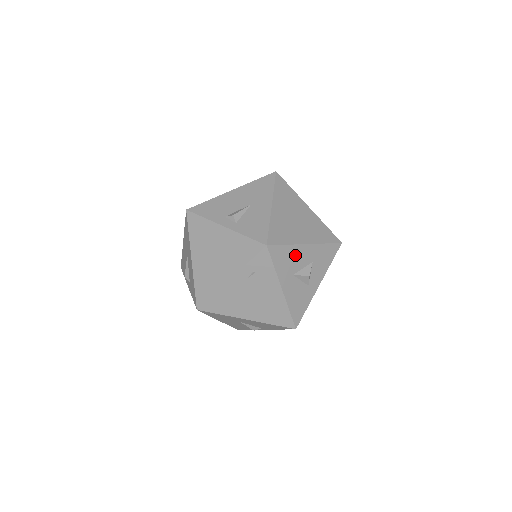
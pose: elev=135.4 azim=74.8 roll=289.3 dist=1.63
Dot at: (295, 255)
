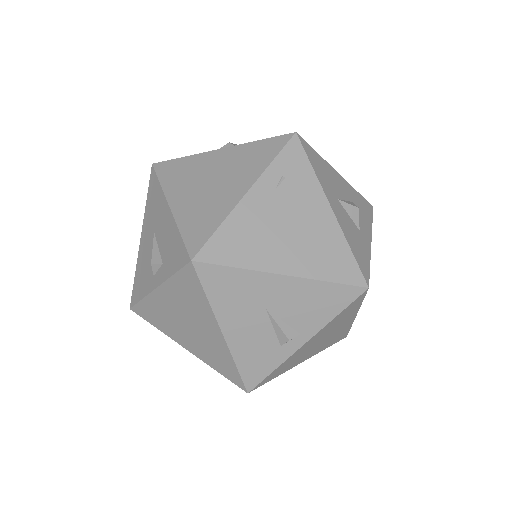
Dot at: (331, 175)
